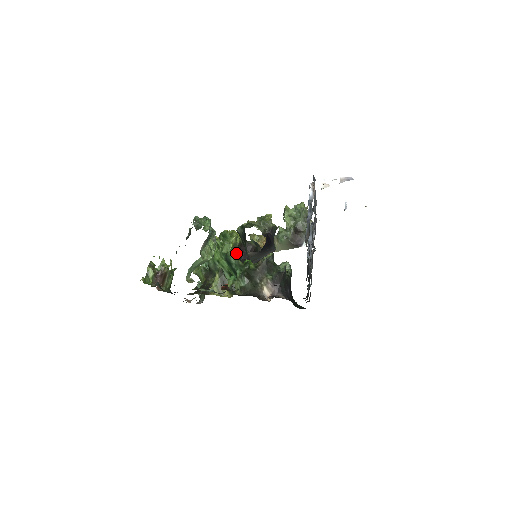
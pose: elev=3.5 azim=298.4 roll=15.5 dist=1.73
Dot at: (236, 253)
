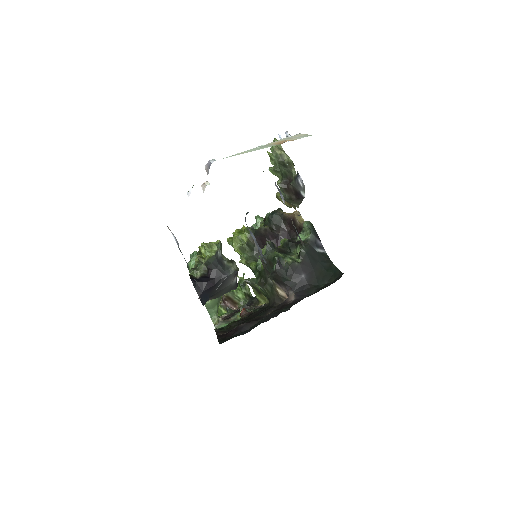
Dot at: (254, 249)
